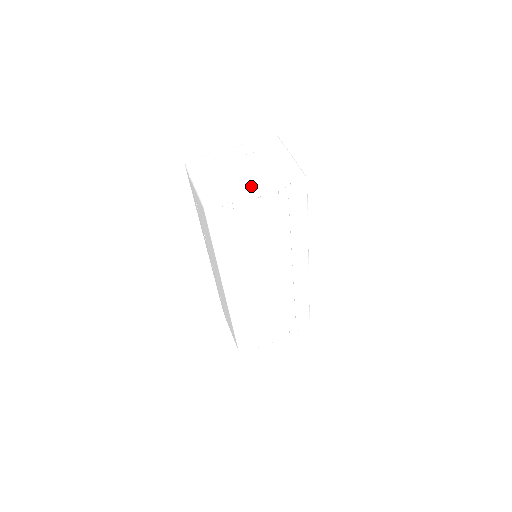
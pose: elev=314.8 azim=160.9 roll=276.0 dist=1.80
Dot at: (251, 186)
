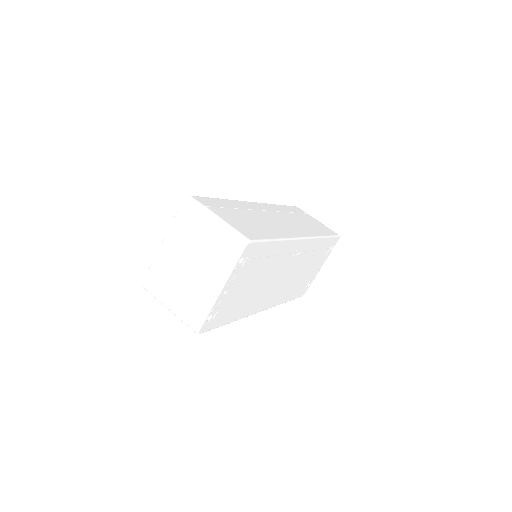
Dot at: (214, 290)
